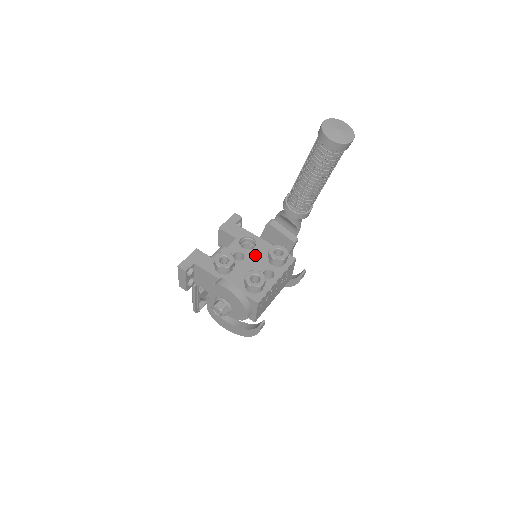
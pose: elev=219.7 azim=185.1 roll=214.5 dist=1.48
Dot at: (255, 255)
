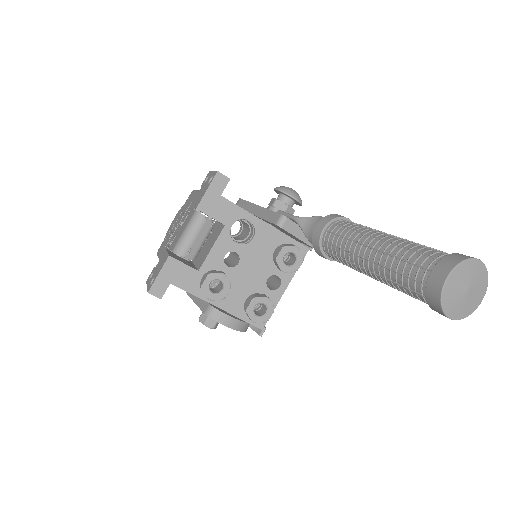
Dot at: (254, 253)
